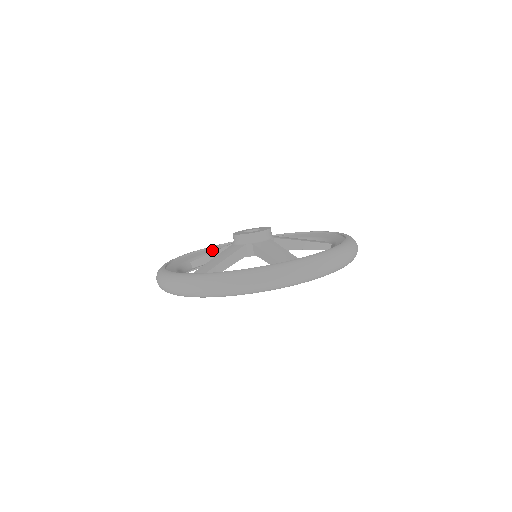
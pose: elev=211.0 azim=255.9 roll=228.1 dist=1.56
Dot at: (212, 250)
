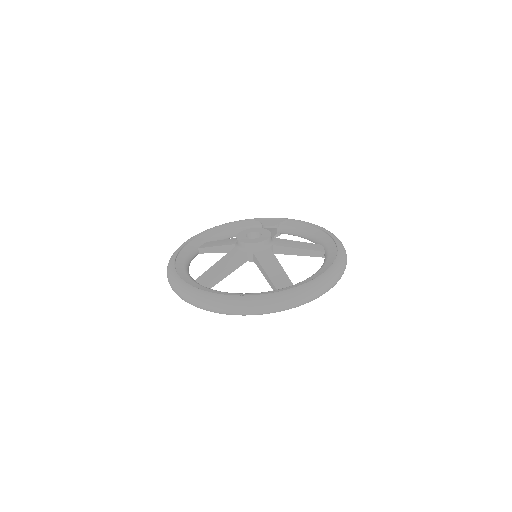
Dot at: (218, 231)
